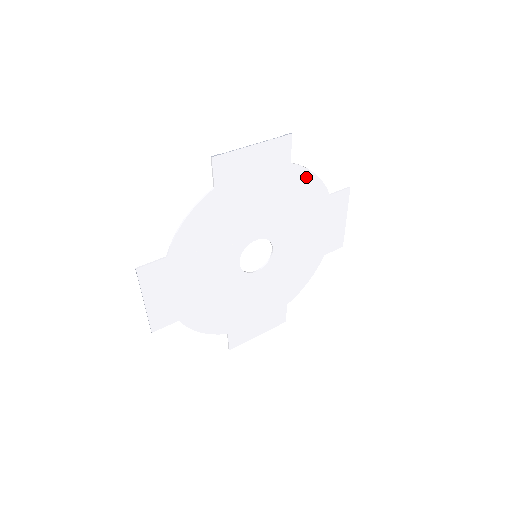
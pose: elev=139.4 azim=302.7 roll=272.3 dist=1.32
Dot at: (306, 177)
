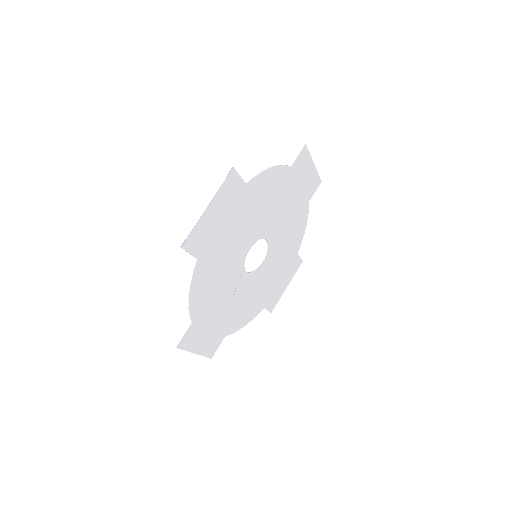
Dot at: (264, 178)
